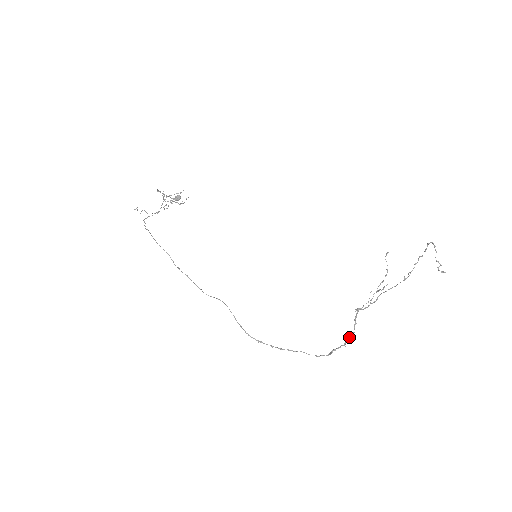
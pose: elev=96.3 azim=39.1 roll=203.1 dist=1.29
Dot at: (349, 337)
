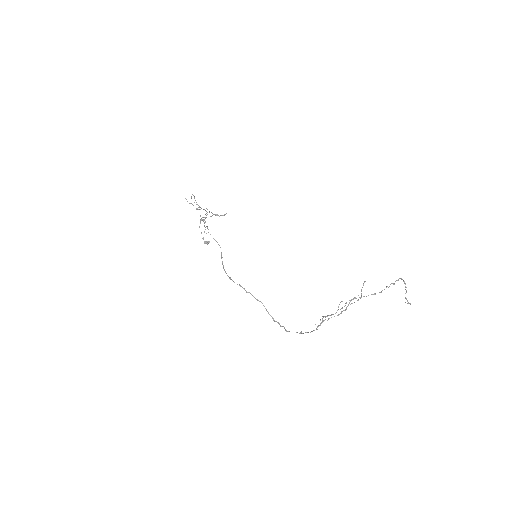
Dot at: (307, 332)
